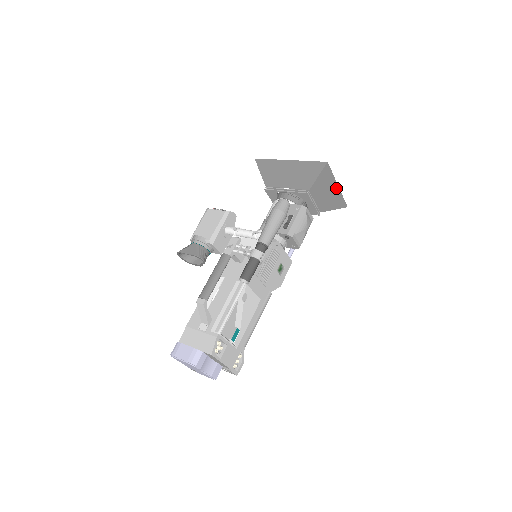
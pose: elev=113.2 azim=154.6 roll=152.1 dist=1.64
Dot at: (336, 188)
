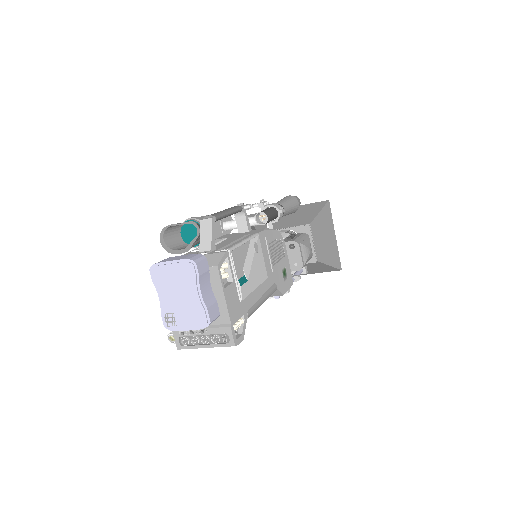
Dot at: (333, 238)
